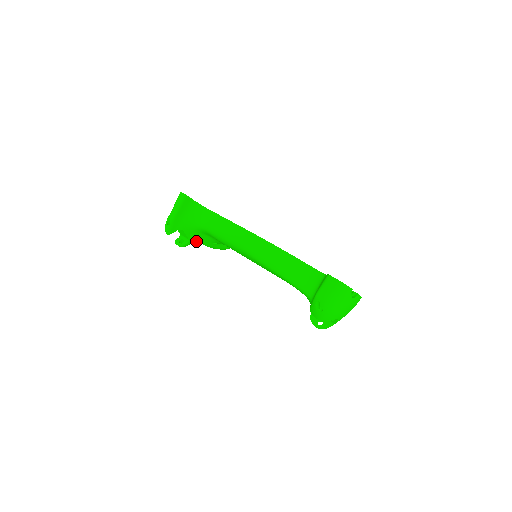
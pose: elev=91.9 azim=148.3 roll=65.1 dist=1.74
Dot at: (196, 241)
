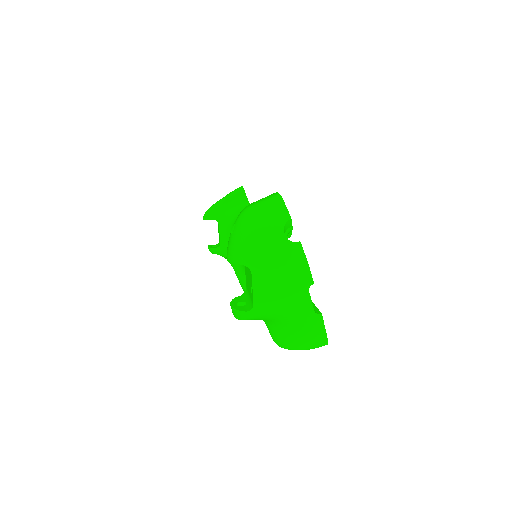
Dot at: occluded
